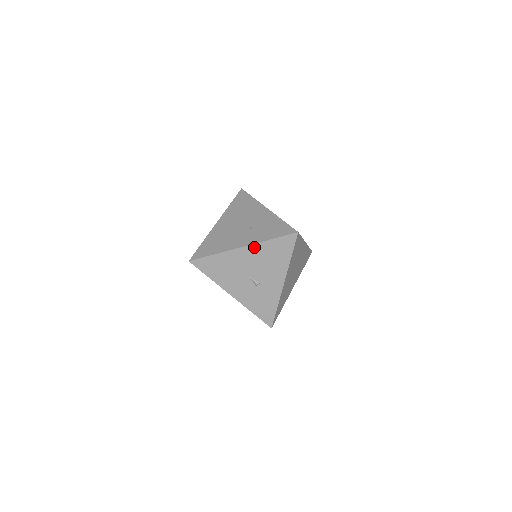
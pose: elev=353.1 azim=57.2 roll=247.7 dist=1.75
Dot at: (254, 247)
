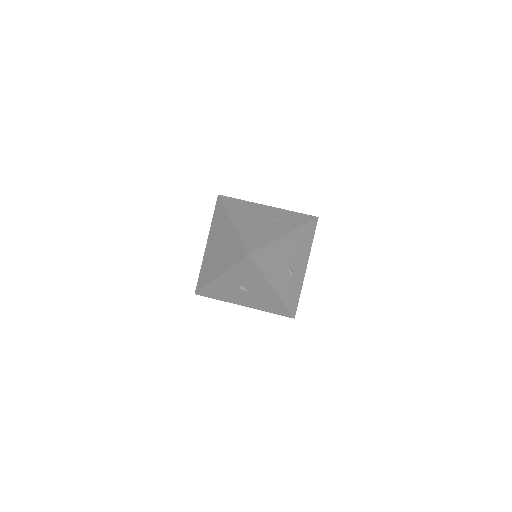
Dot at: (294, 234)
